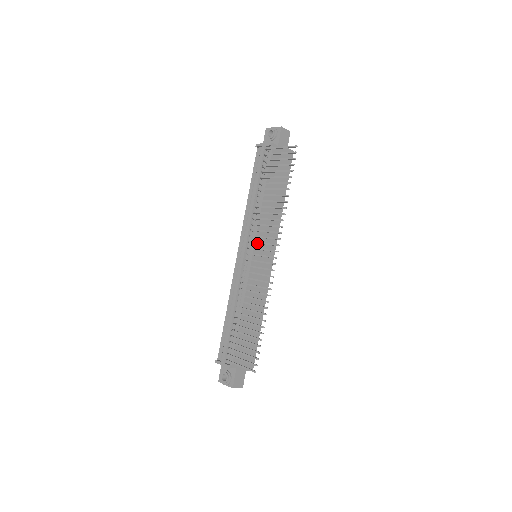
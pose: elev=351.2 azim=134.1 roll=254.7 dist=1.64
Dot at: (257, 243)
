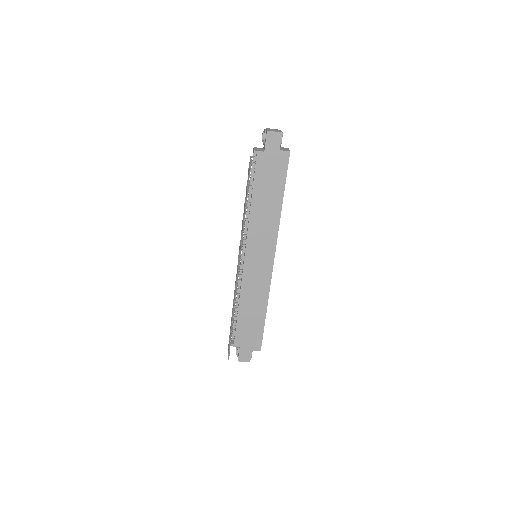
Dot at: (239, 250)
